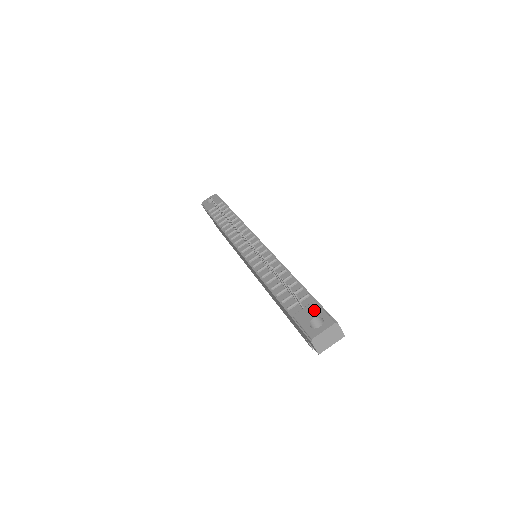
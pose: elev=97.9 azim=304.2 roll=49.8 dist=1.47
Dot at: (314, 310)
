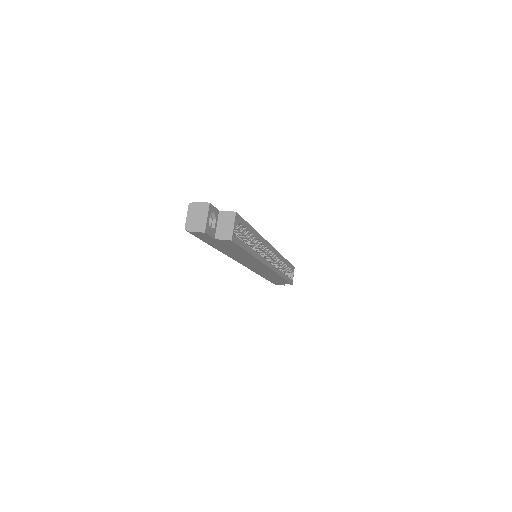
Dot at: occluded
